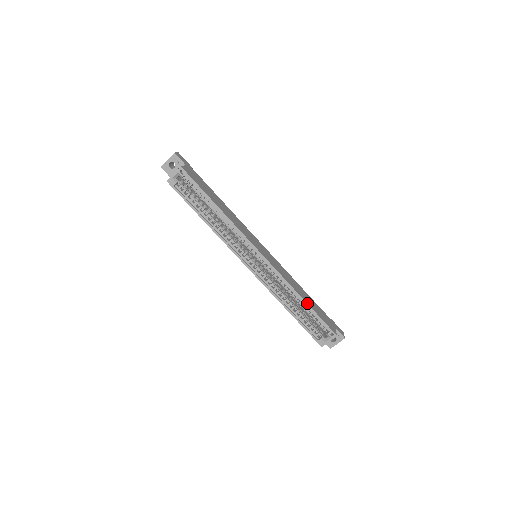
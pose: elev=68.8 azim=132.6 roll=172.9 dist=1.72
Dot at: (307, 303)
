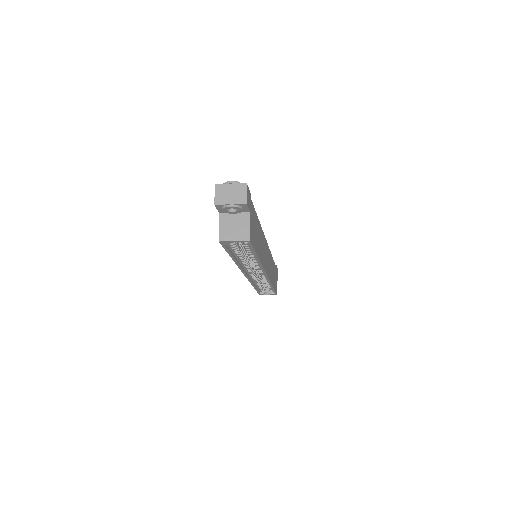
Dot at: occluded
